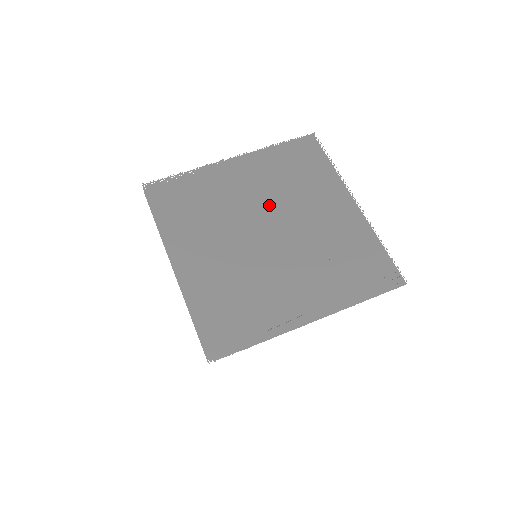
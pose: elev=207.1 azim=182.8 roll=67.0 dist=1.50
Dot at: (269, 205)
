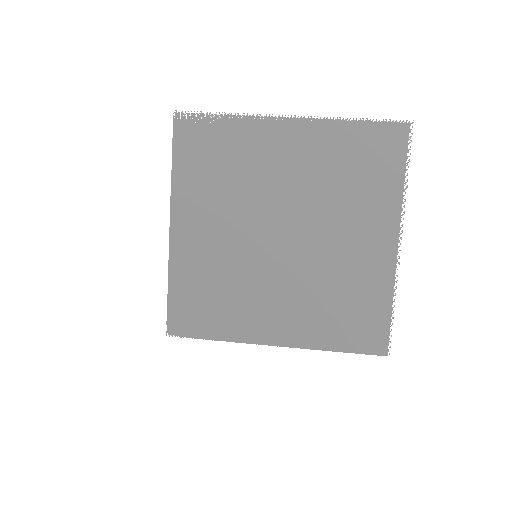
Dot at: (300, 203)
